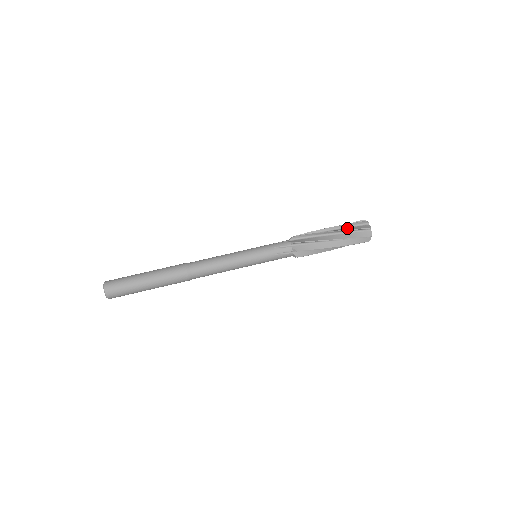
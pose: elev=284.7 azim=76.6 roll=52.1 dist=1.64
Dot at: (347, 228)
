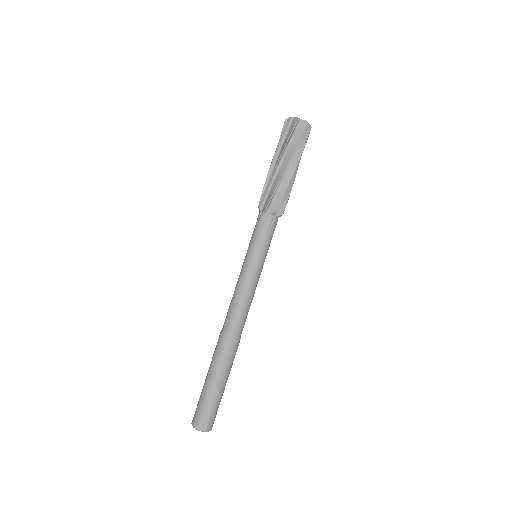
Dot at: (291, 145)
